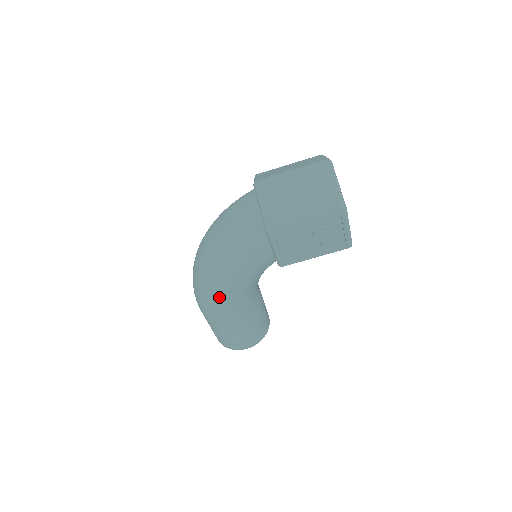
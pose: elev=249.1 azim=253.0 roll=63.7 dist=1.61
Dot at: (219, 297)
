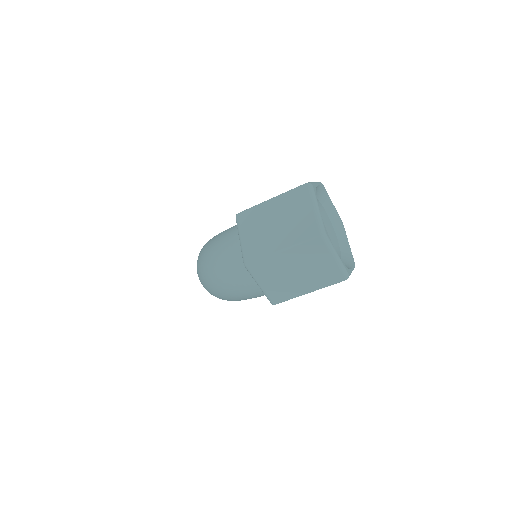
Dot at: occluded
